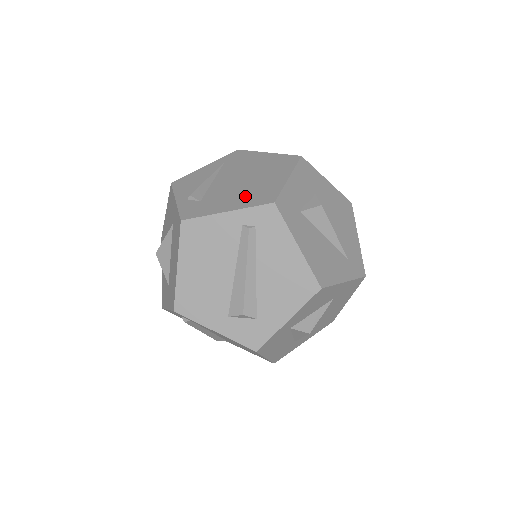
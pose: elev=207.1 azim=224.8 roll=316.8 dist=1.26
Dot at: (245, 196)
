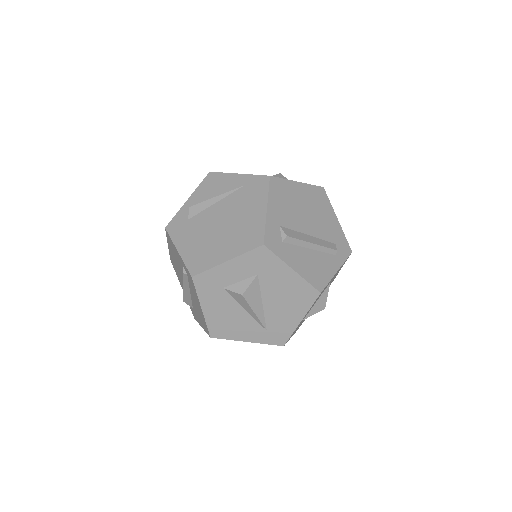
Dot at: (197, 248)
